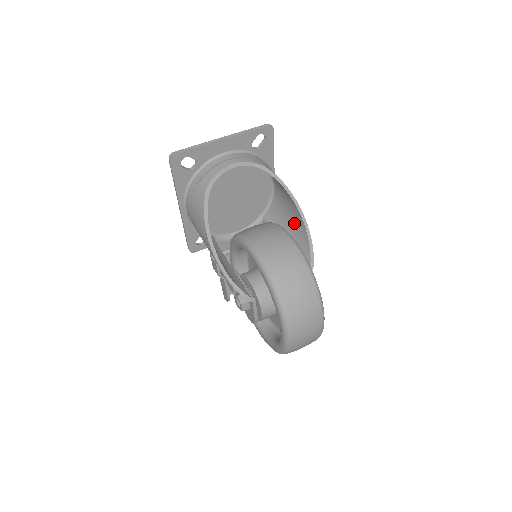
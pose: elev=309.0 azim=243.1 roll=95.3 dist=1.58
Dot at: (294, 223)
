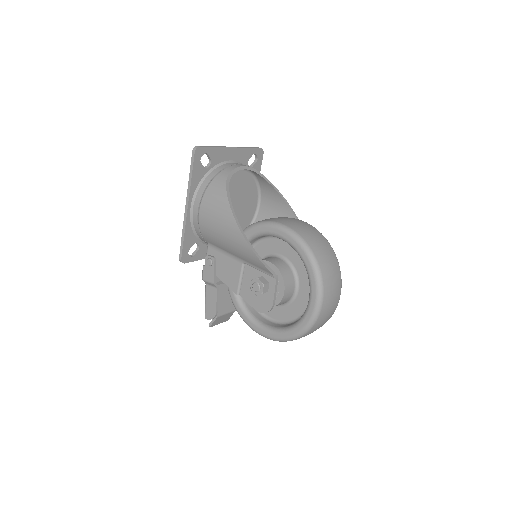
Dot at: occluded
